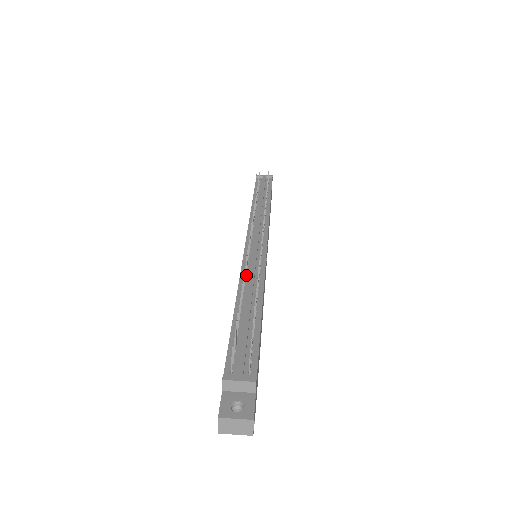
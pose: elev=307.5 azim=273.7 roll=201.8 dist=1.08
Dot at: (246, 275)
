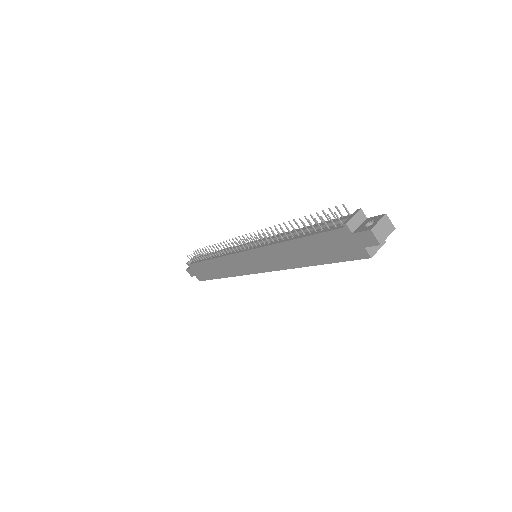
Dot at: (271, 242)
